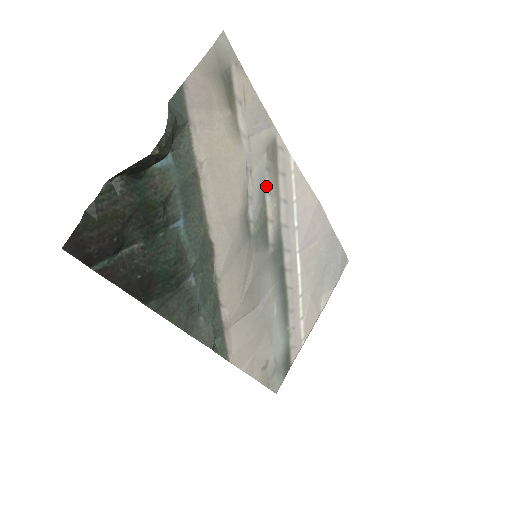
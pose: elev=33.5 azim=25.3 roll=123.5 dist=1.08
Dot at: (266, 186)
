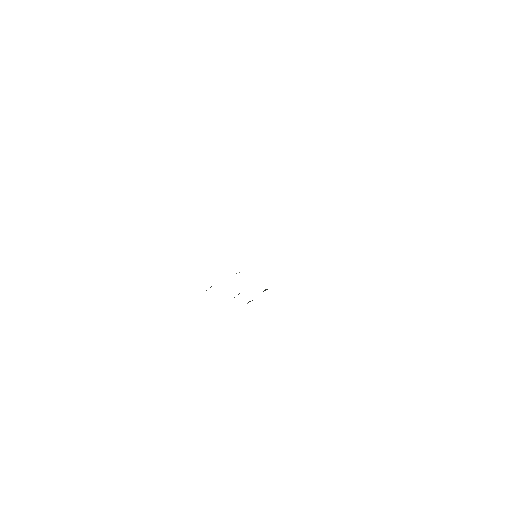
Dot at: occluded
